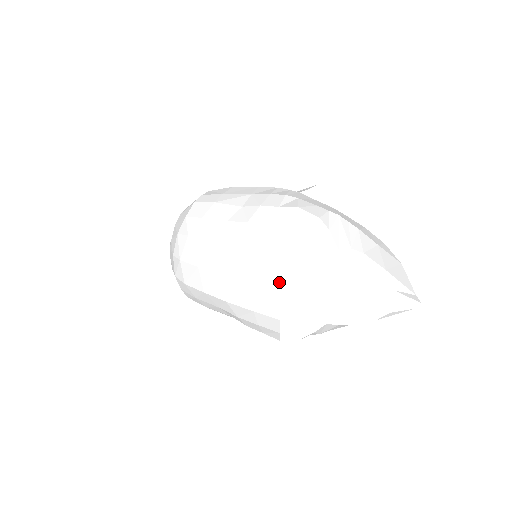
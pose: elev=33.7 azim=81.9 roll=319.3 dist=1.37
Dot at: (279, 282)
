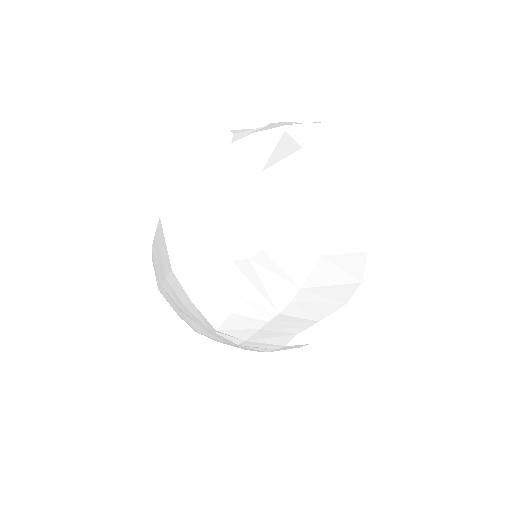
Dot at: occluded
